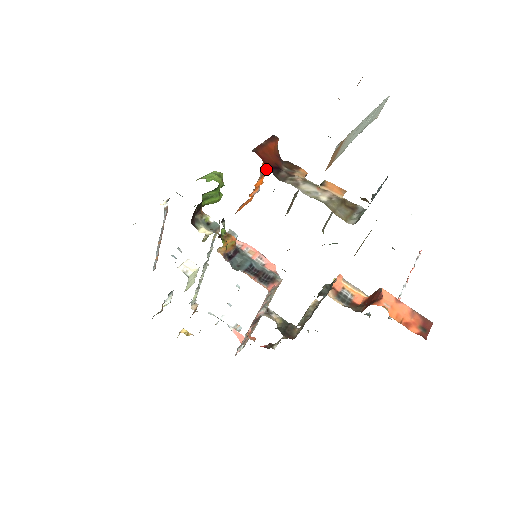
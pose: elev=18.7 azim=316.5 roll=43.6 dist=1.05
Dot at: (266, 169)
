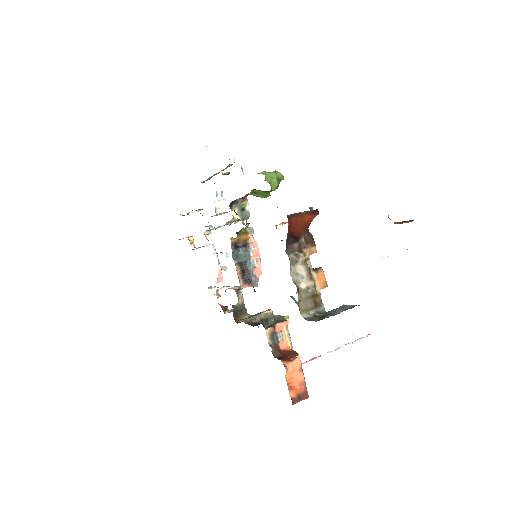
Dot at: occluded
